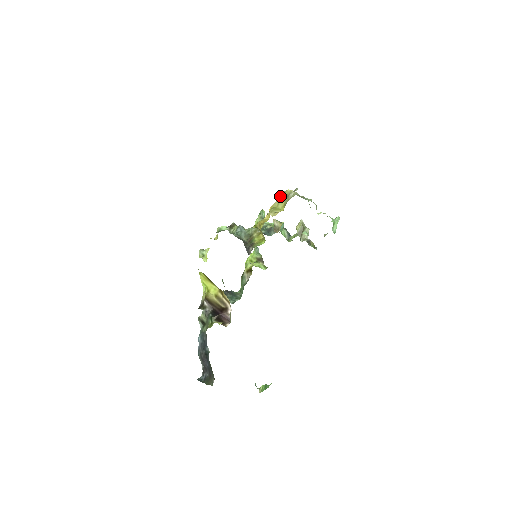
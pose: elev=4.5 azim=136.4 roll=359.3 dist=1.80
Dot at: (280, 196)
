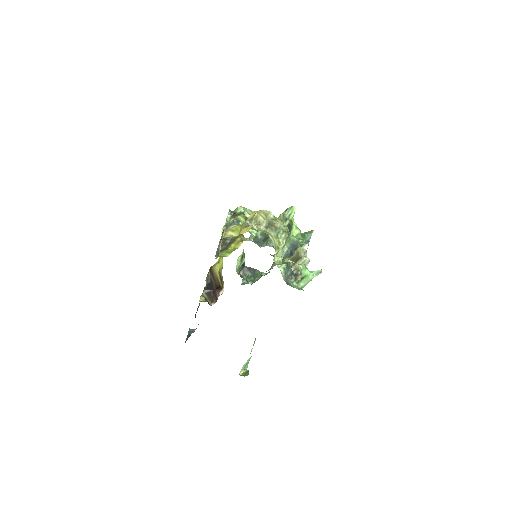
Dot at: occluded
